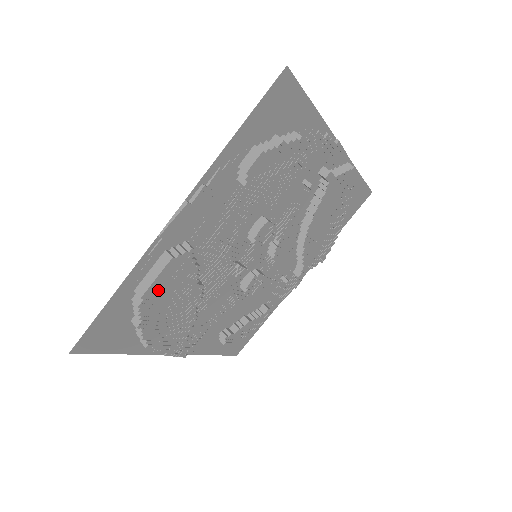
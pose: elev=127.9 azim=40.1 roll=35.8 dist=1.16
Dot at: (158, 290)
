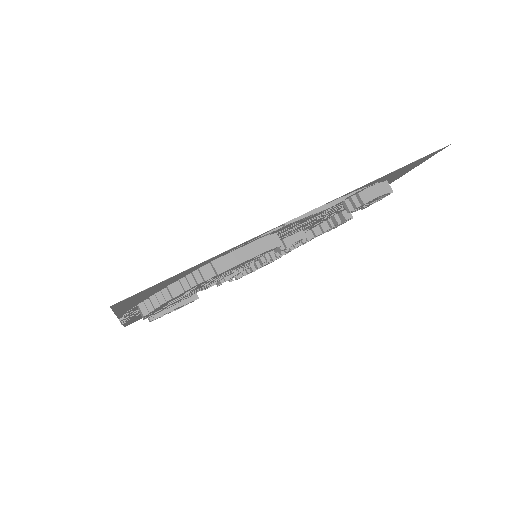
Dot at: occluded
